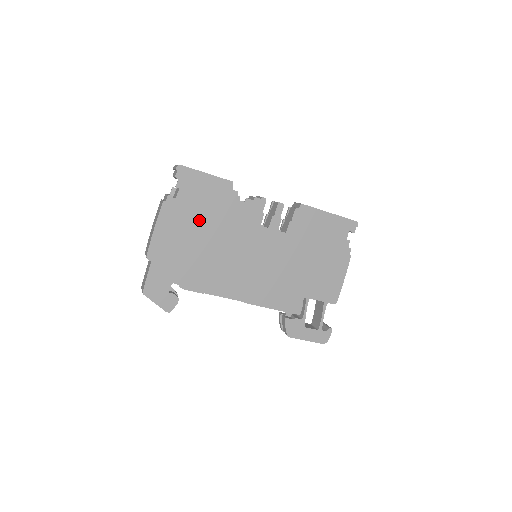
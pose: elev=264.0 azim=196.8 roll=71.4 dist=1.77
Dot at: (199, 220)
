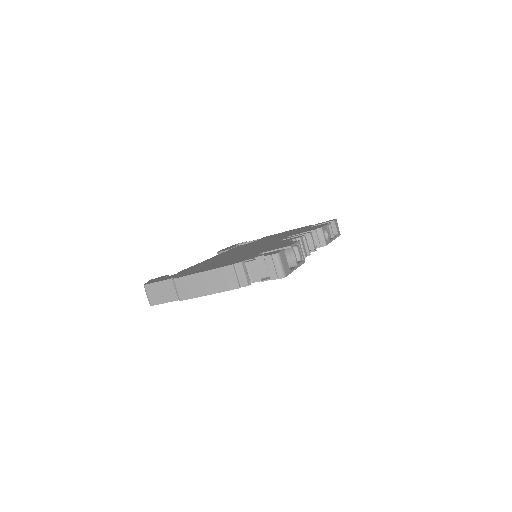
Dot at: occluded
